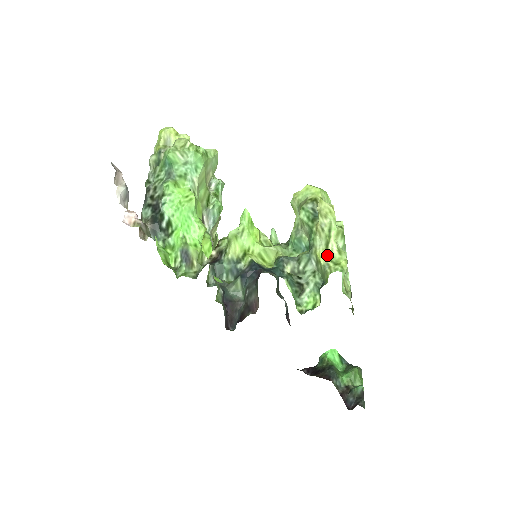
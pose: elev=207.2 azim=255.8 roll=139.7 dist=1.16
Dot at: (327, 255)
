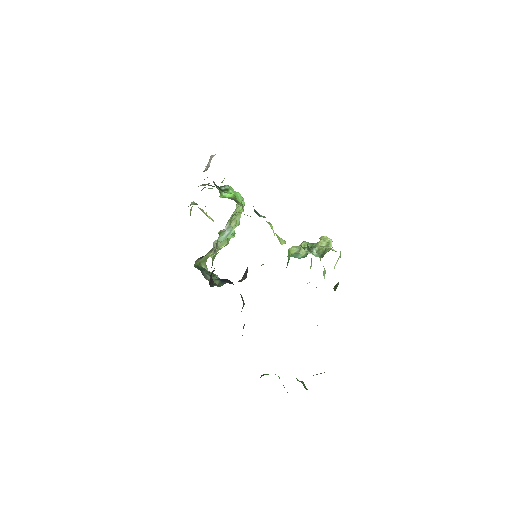
Dot at: (327, 248)
